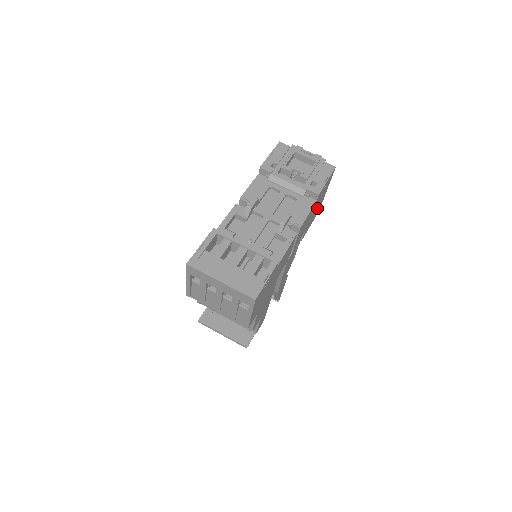
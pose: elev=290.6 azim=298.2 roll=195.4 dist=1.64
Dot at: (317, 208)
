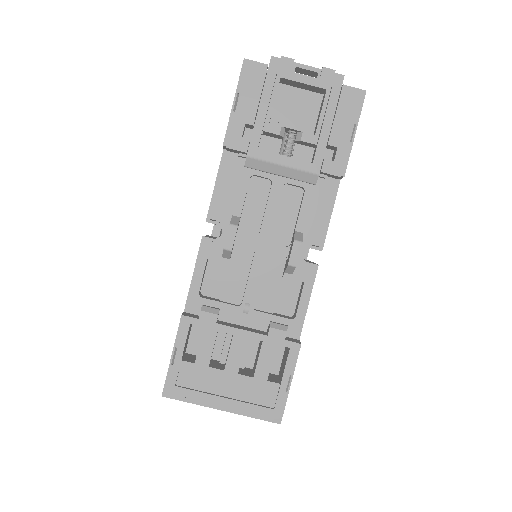
Dot at: occluded
